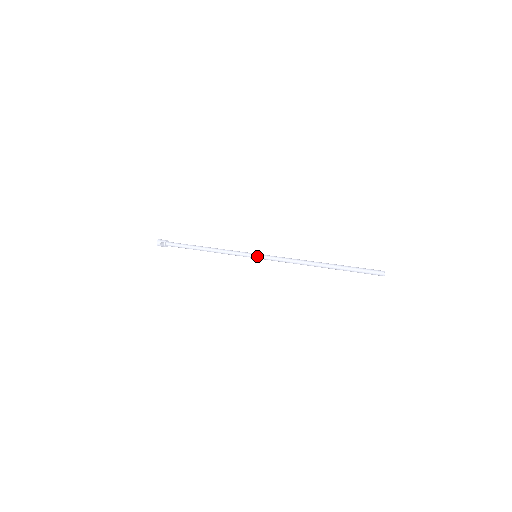
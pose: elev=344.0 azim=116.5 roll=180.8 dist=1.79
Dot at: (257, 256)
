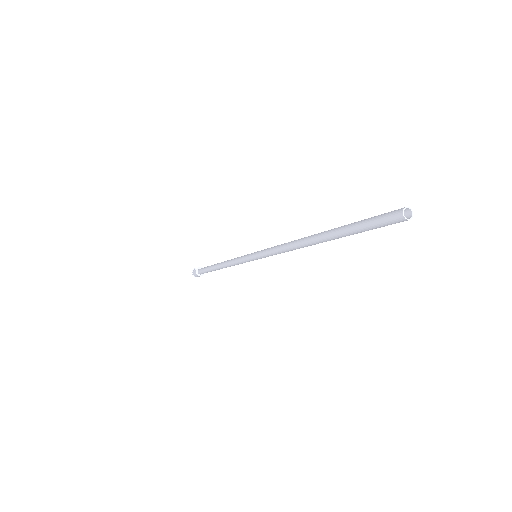
Dot at: occluded
